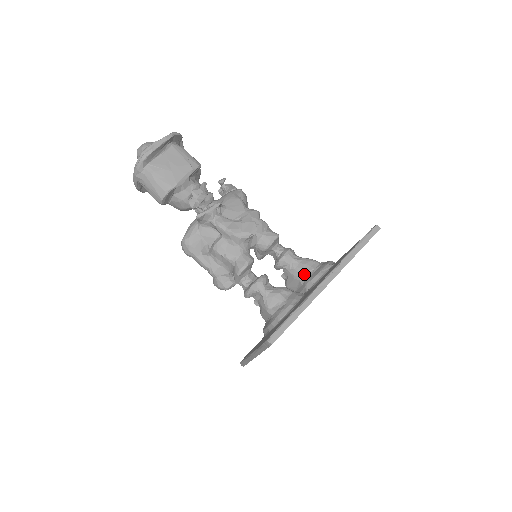
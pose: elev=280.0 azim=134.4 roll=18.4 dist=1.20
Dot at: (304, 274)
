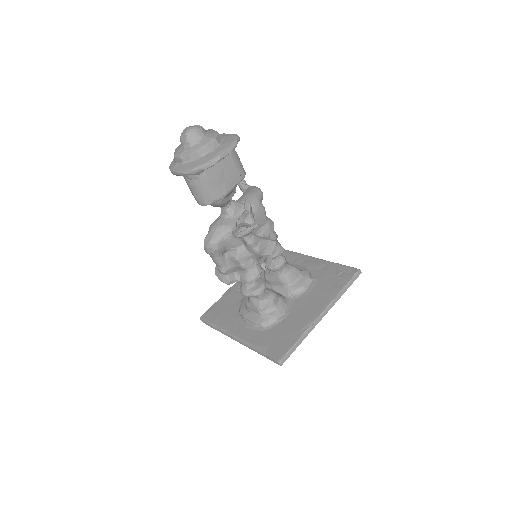
Dot at: (290, 282)
